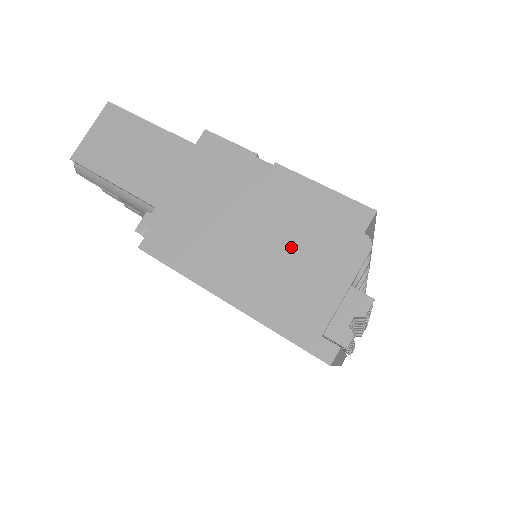
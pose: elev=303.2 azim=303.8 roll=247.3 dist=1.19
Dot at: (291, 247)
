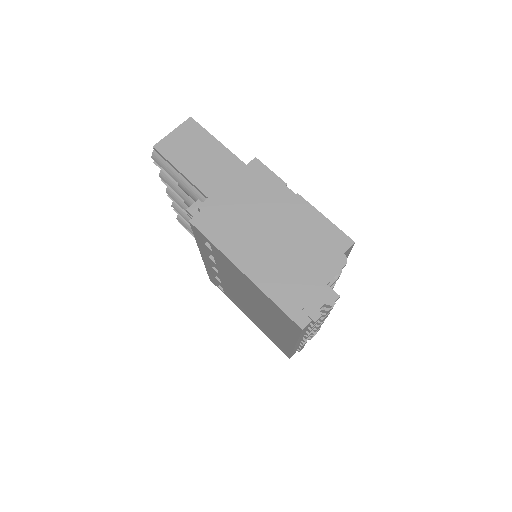
Dot at: (295, 249)
